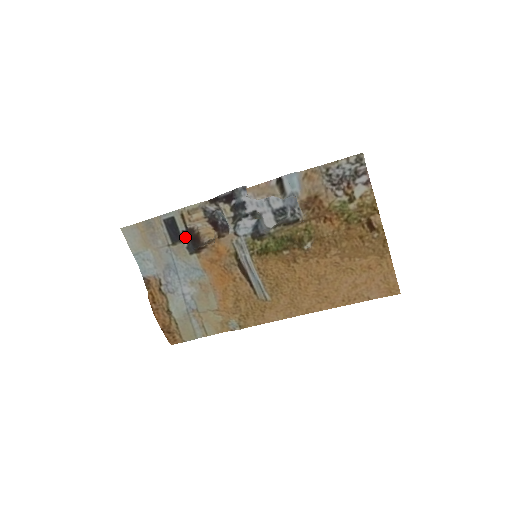
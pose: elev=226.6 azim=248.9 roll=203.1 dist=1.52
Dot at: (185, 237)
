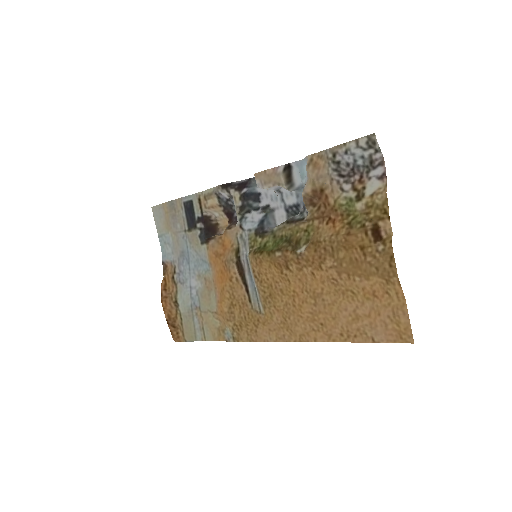
Dot at: (200, 224)
